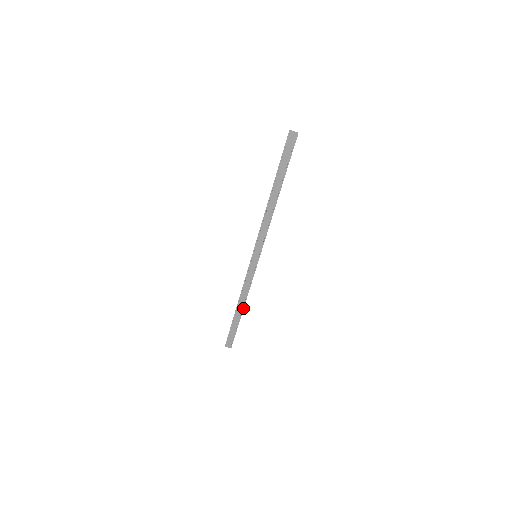
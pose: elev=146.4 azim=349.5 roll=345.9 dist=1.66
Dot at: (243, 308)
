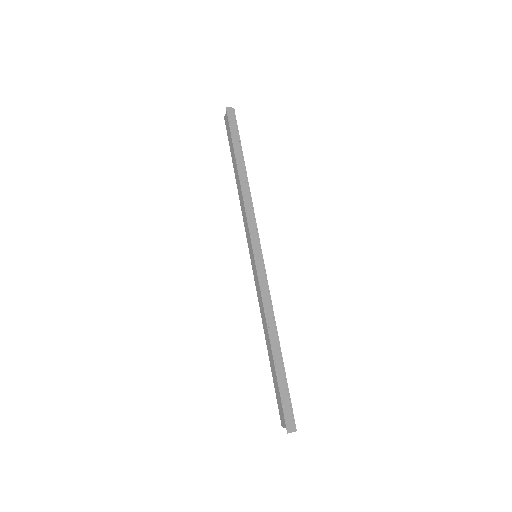
Dot at: (278, 340)
